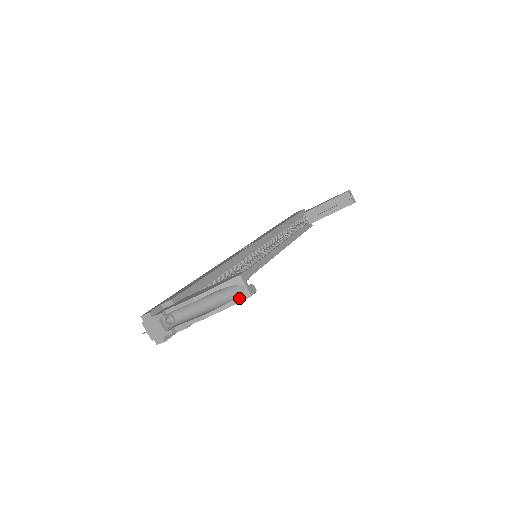
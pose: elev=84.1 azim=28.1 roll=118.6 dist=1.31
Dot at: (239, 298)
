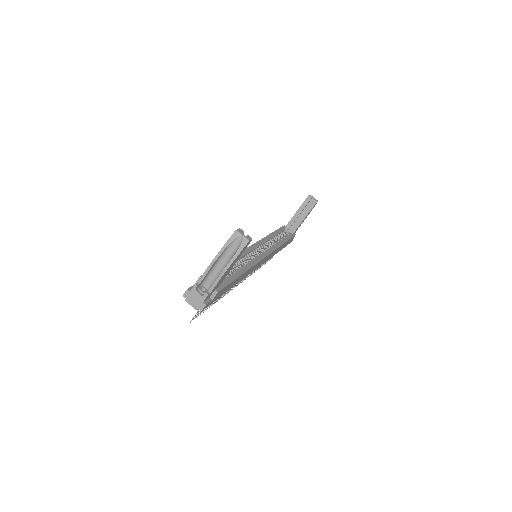
Dot at: (242, 245)
